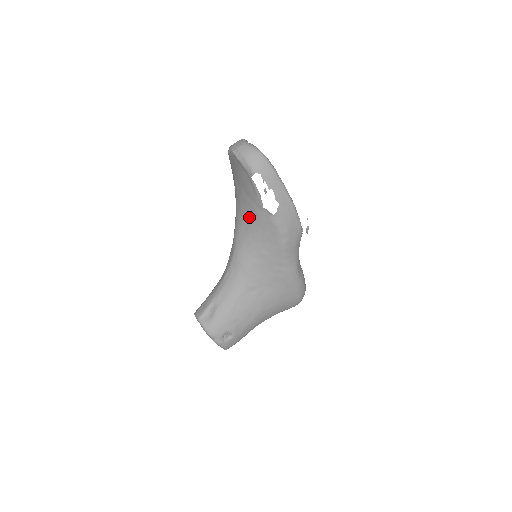
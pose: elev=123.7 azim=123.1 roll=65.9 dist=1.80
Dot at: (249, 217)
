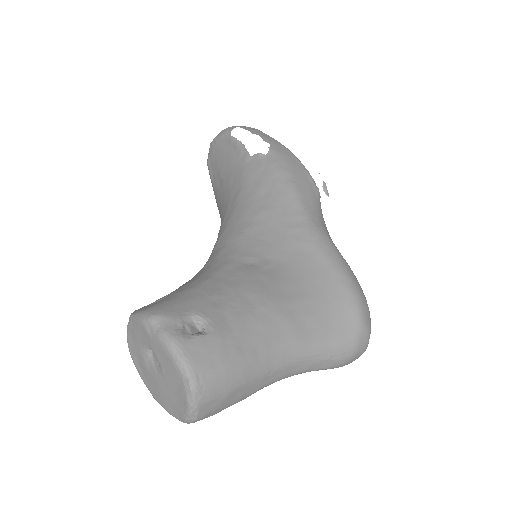
Dot at: (235, 190)
